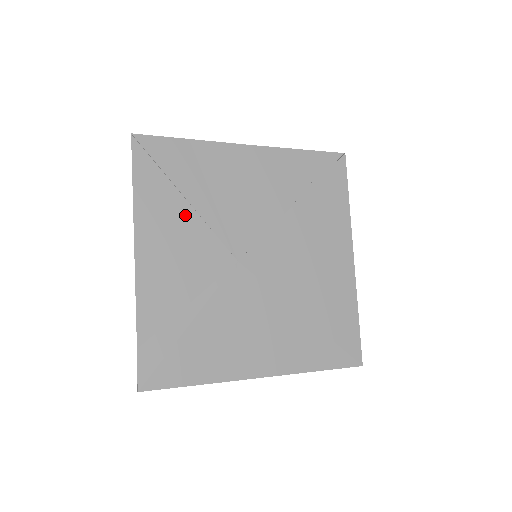
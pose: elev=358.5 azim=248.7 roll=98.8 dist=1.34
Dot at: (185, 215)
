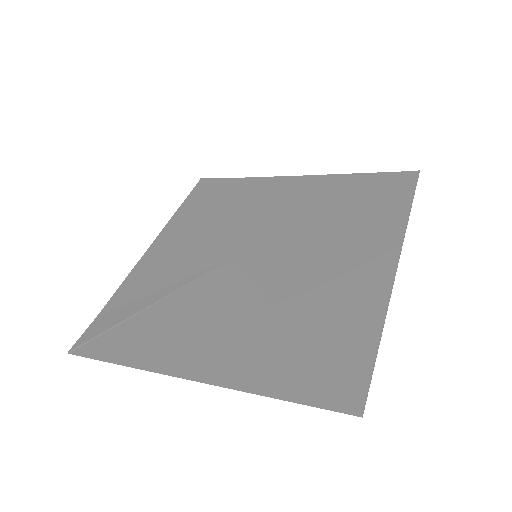
Dot at: (206, 224)
